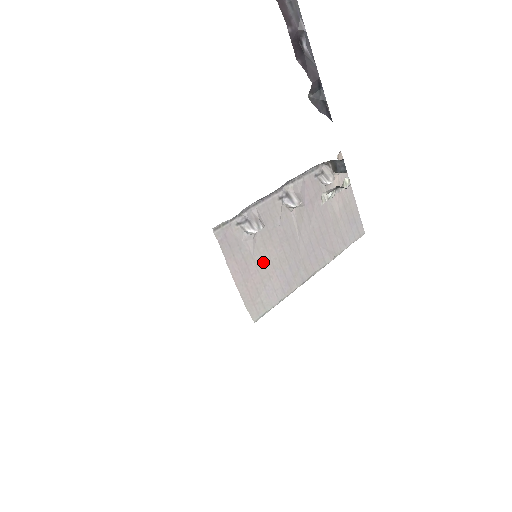
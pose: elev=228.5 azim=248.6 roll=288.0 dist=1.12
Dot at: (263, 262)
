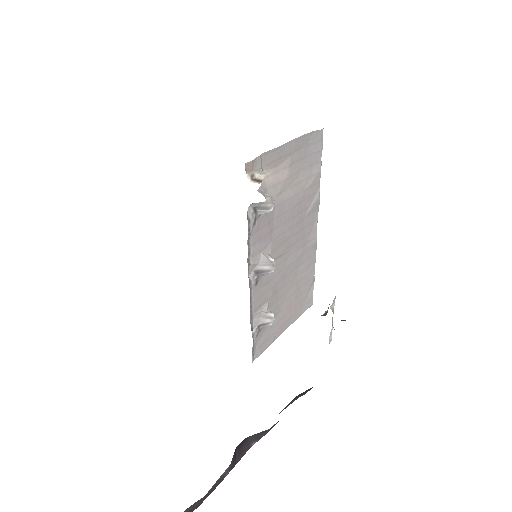
Dot at: (287, 298)
